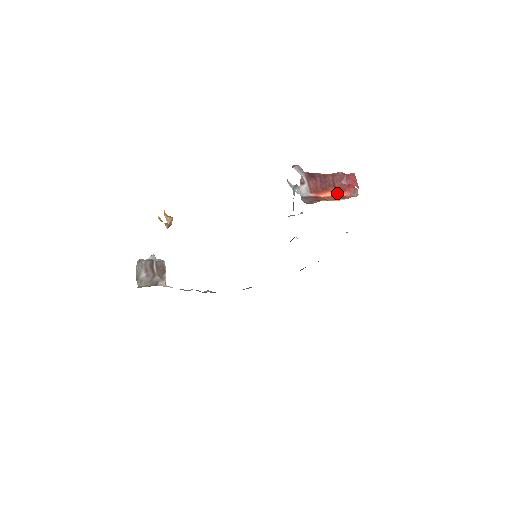
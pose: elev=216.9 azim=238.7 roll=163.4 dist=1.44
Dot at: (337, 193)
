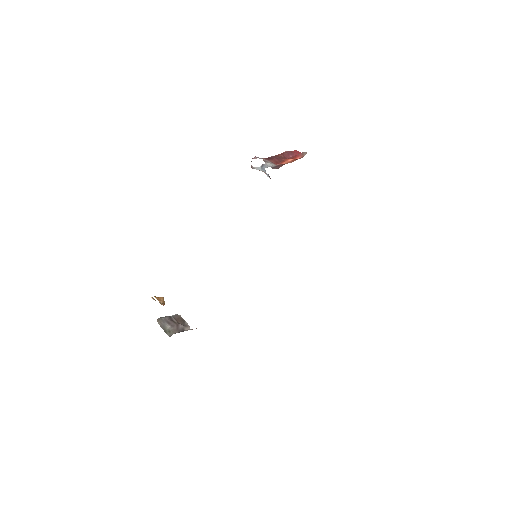
Dot at: (292, 159)
